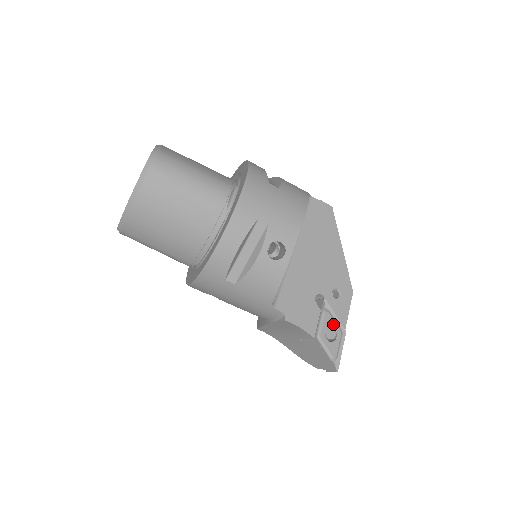
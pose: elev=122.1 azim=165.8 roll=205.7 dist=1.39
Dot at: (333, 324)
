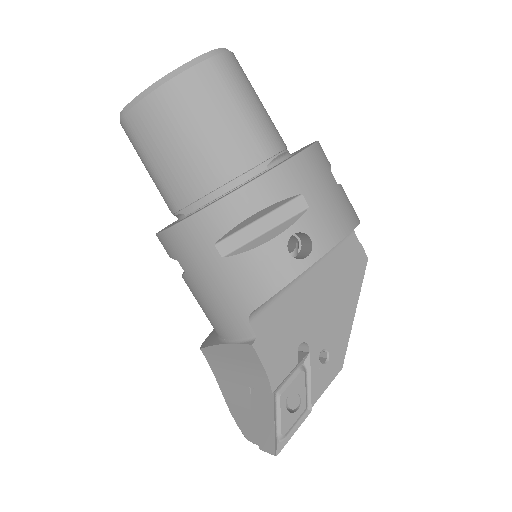
Dot at: (302, 391)
